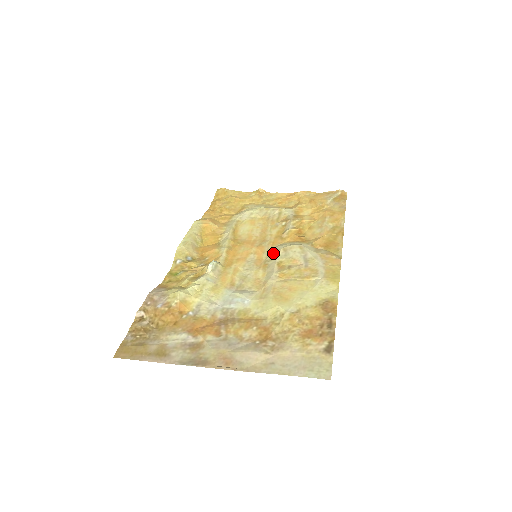
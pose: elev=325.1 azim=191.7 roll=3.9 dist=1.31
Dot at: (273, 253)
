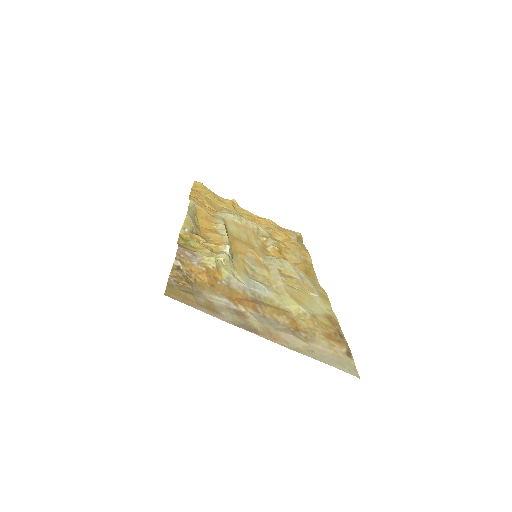
Dot at: (270, 260)
